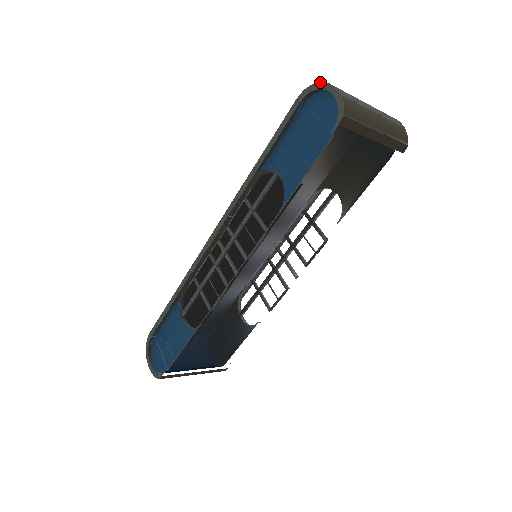
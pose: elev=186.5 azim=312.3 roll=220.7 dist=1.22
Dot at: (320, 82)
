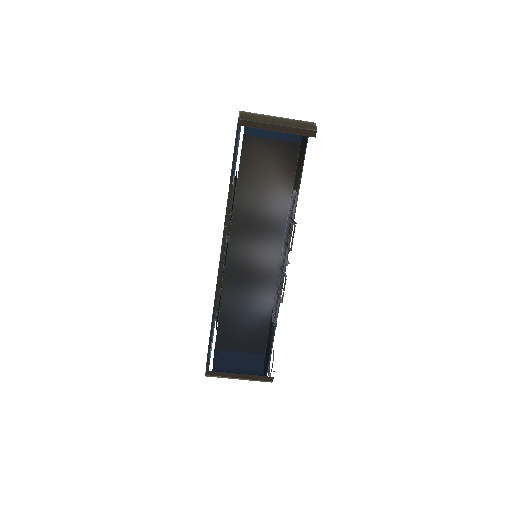
Dot at: occluded
